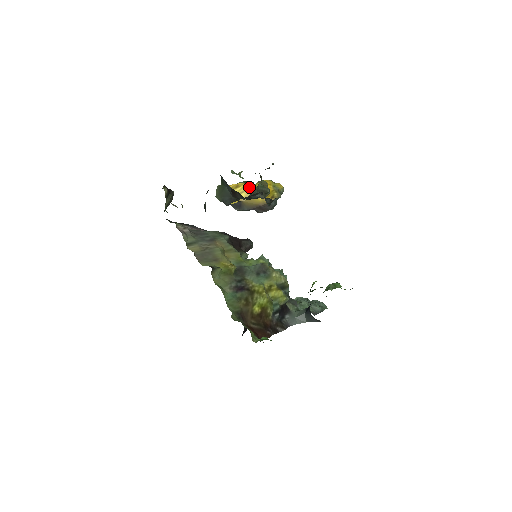
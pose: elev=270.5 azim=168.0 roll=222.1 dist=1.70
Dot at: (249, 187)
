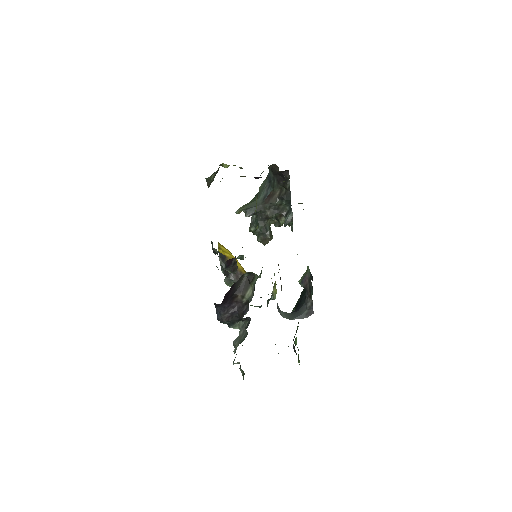
Dot at: occluded
